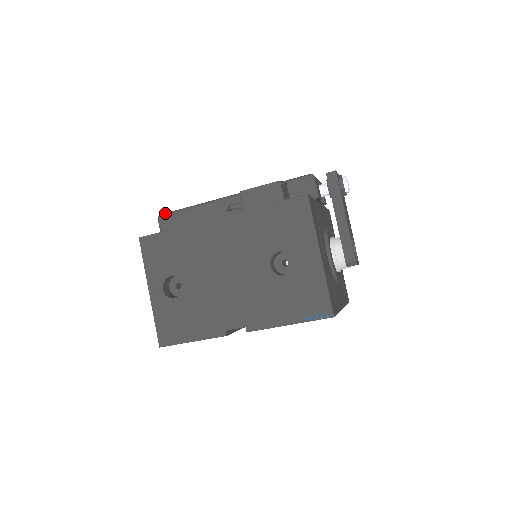
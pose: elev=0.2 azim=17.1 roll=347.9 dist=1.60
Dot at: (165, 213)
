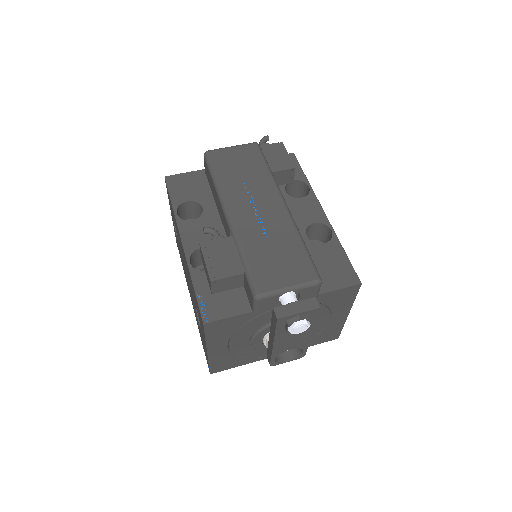
Dot at: (207, 156)
